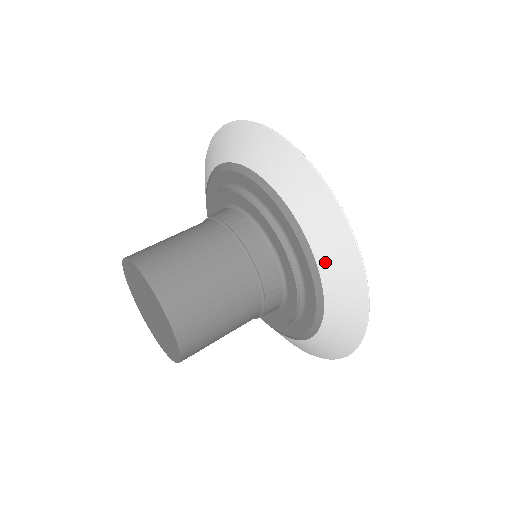
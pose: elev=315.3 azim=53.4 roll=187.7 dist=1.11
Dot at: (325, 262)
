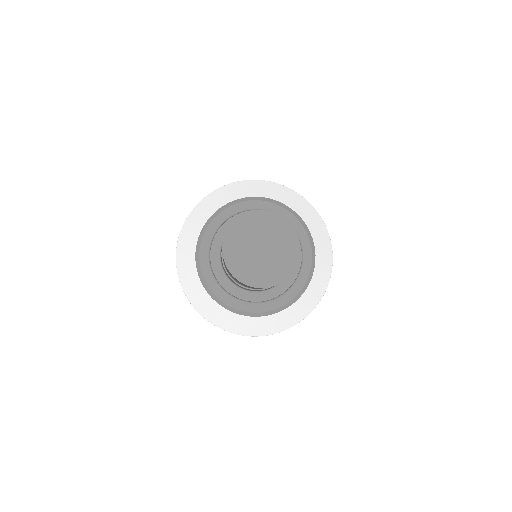
Dot at: (271, 195)
